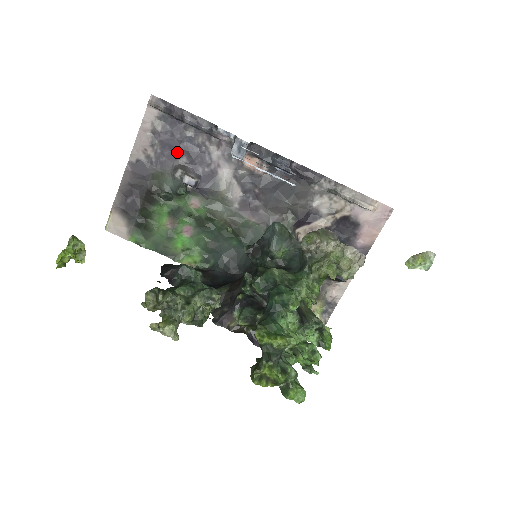
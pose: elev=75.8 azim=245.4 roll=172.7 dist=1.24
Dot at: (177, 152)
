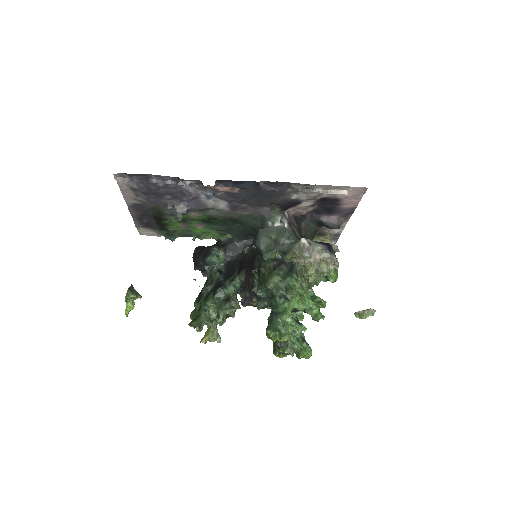
Dot at: (160, 195)
